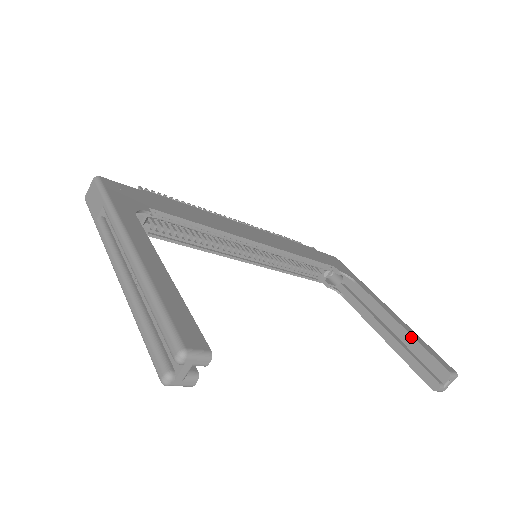
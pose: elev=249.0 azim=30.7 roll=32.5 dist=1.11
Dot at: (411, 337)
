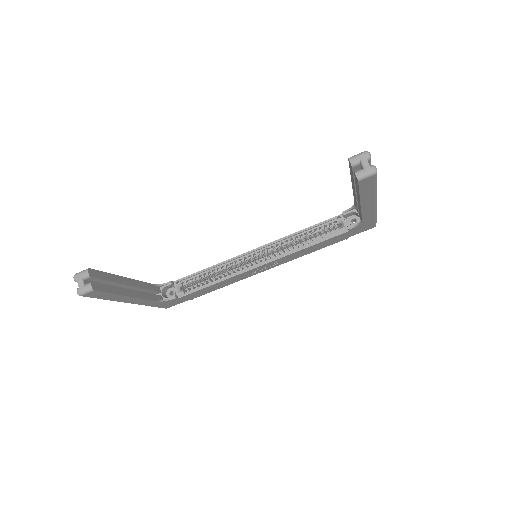
Dot at: (351, 178)
